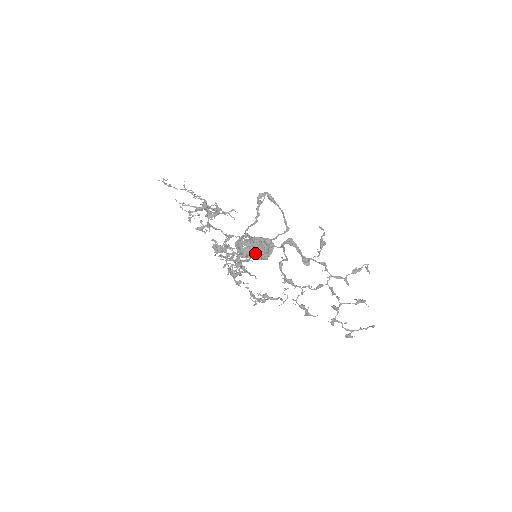
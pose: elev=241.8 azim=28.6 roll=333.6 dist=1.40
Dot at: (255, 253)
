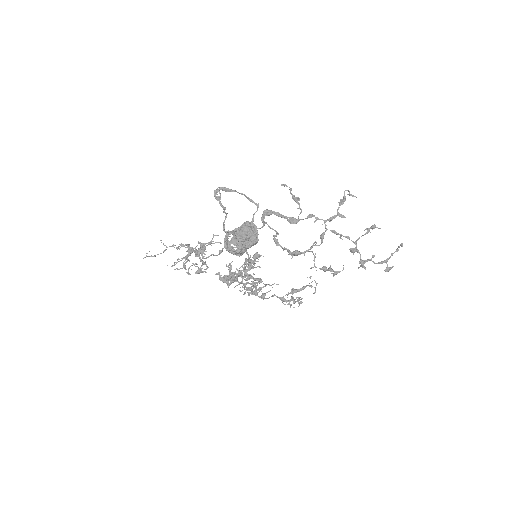
Dot at: (244, 242)
